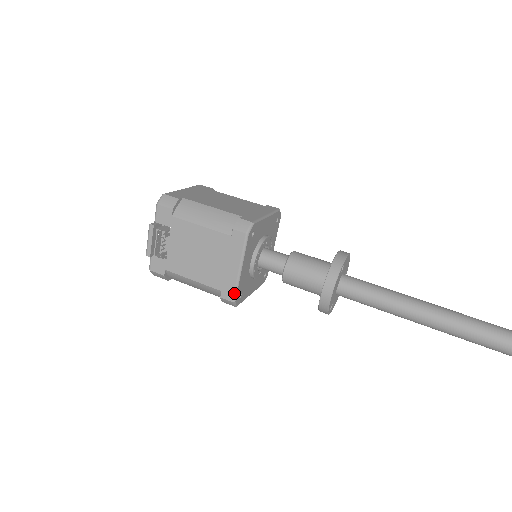
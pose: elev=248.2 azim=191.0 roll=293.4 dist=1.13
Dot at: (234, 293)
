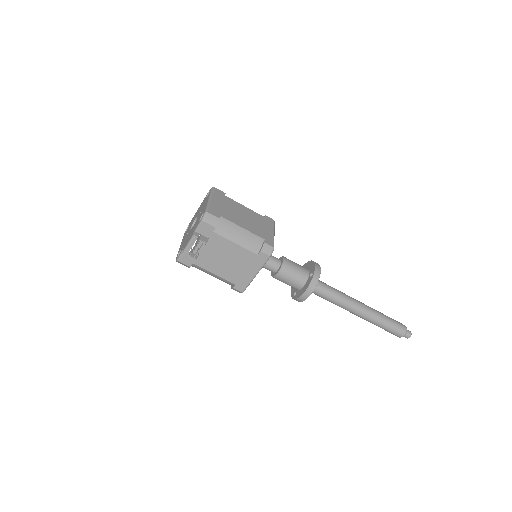
Dot at: (245, 288)
